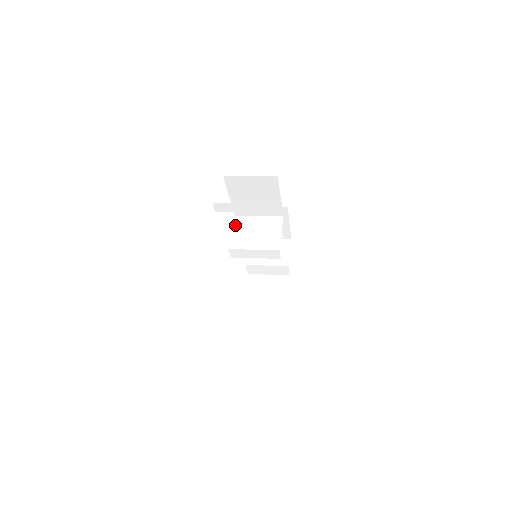
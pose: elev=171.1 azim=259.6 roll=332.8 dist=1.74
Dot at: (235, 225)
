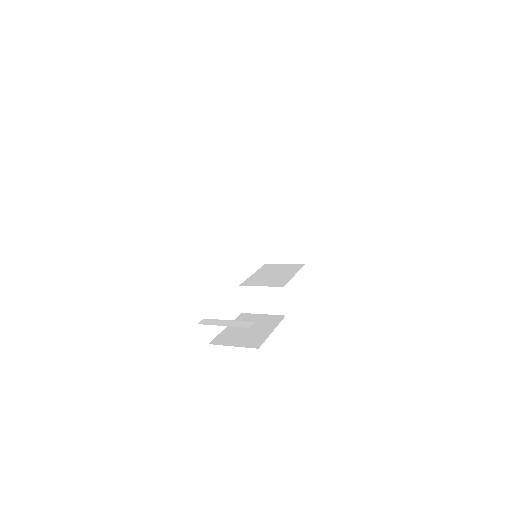
Dot at: (227, 233)
